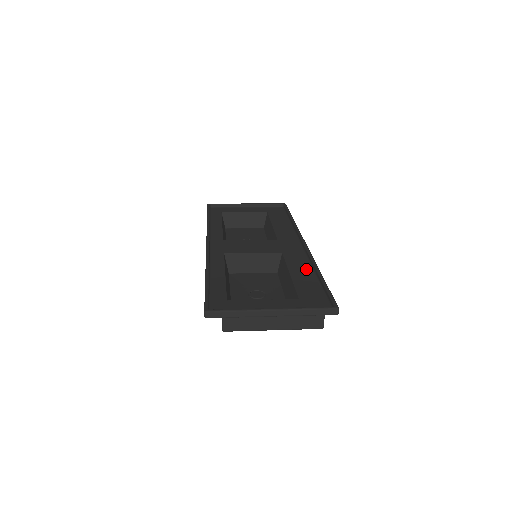
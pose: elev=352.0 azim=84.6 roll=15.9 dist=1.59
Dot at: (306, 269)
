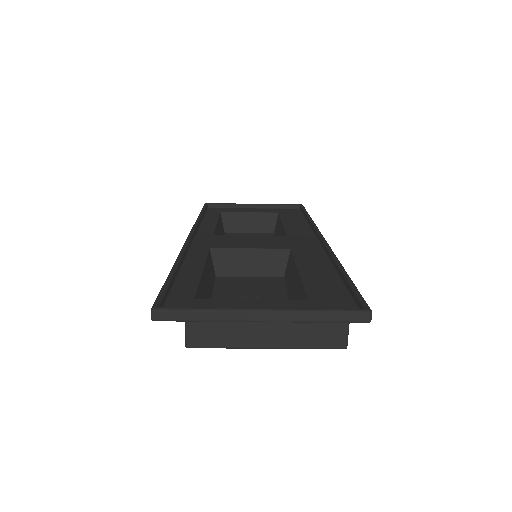
Dot at: (323, 266)
